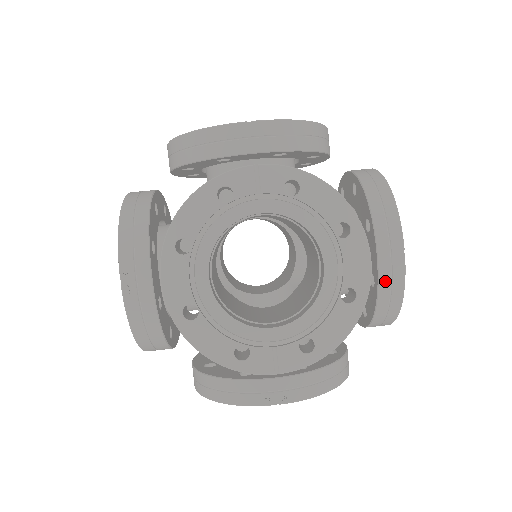
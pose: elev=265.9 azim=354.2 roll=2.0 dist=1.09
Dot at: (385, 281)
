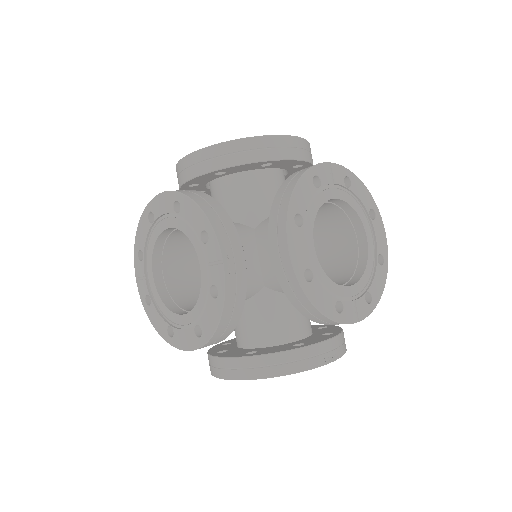
Dot at: occluded
